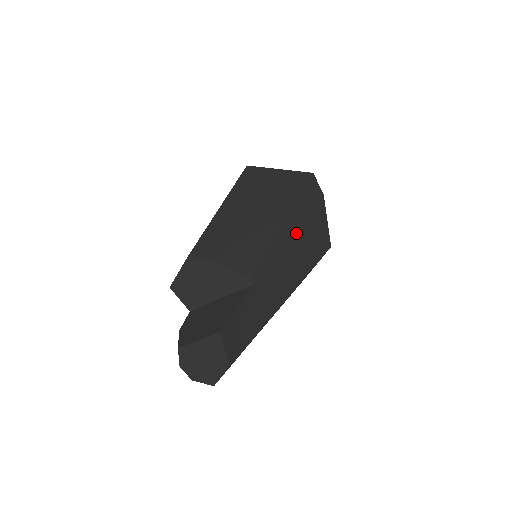
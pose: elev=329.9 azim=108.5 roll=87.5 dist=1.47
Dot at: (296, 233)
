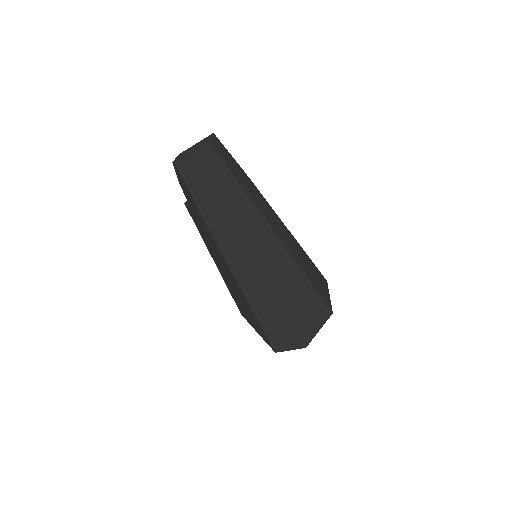
Dot at: (291, 235)
